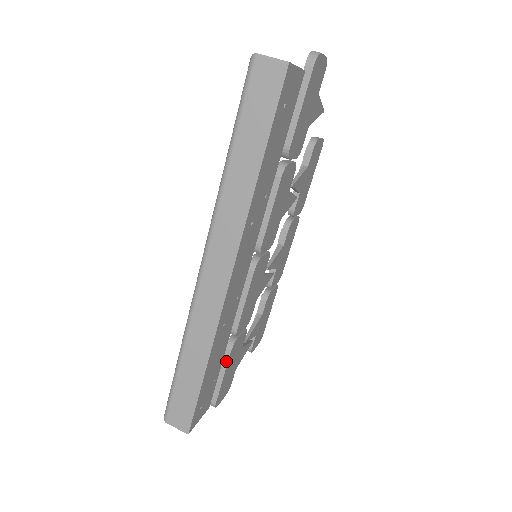
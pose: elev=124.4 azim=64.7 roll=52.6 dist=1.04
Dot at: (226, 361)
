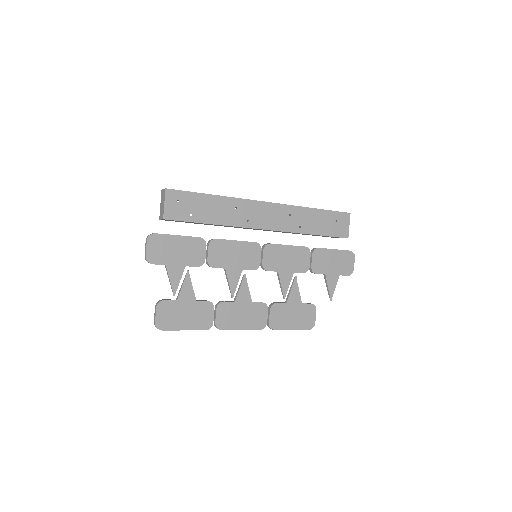
Dot at: occluded
